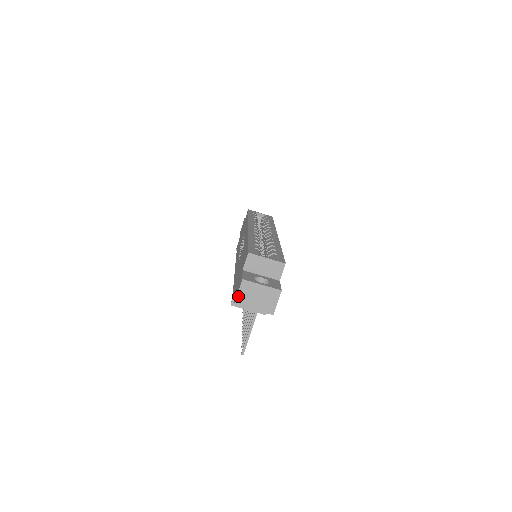
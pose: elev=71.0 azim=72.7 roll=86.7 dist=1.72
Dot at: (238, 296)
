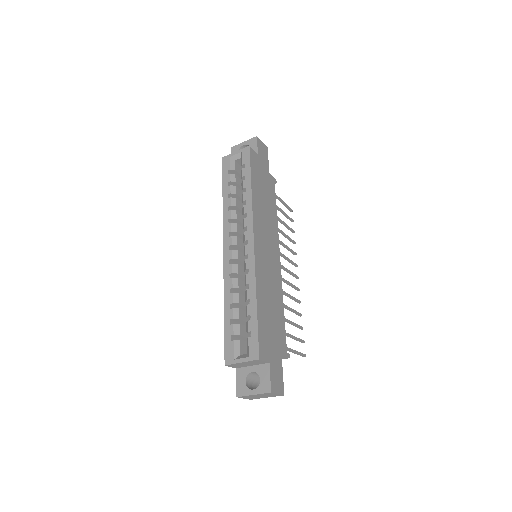
Dot at: occluded
